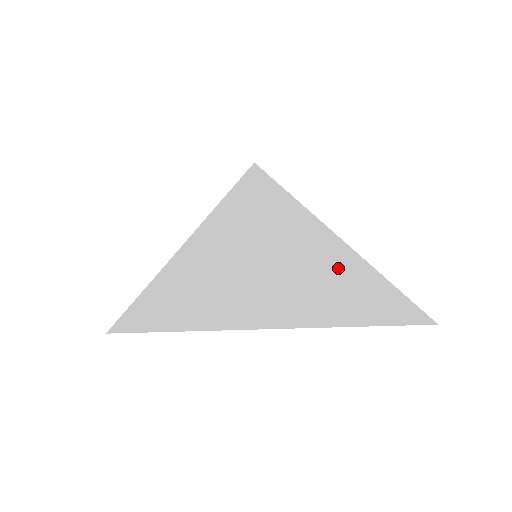
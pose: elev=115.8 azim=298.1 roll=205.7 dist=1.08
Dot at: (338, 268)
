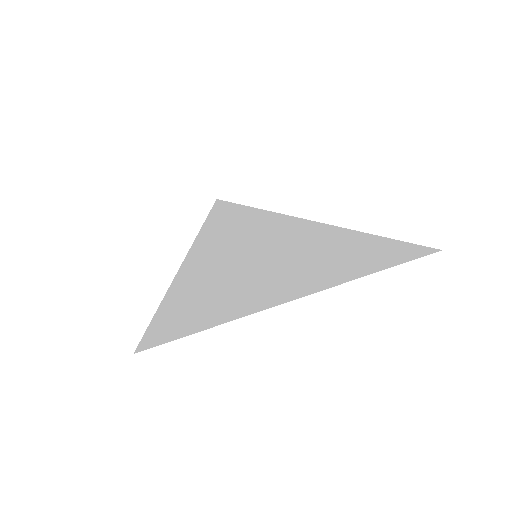
Dot at: (336, 242)
